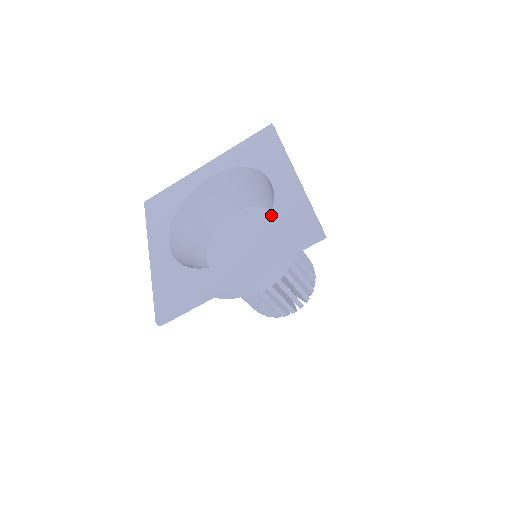
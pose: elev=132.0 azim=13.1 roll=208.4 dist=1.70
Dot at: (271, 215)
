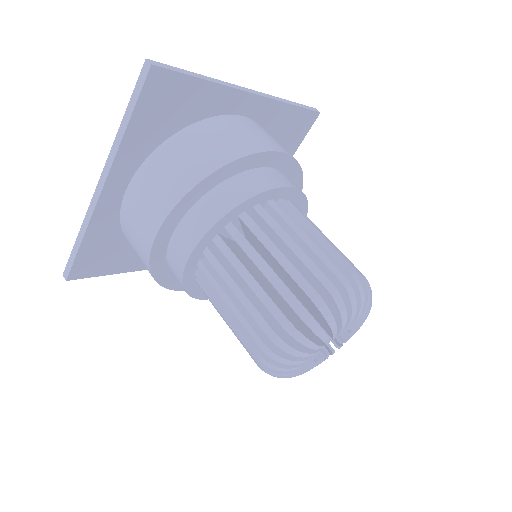
Dot at: occluded
